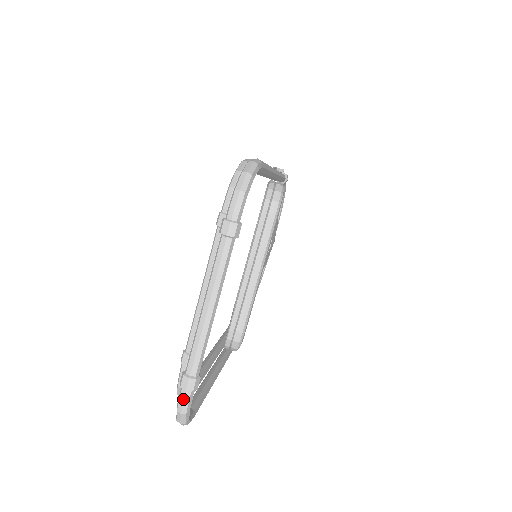
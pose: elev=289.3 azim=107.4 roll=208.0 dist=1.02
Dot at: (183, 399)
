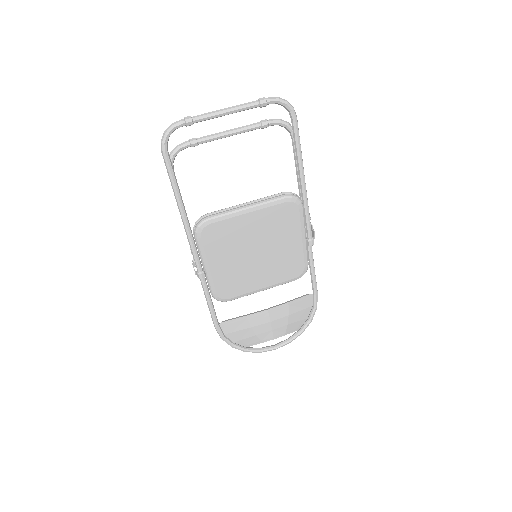
Dot at: (179, 120)
